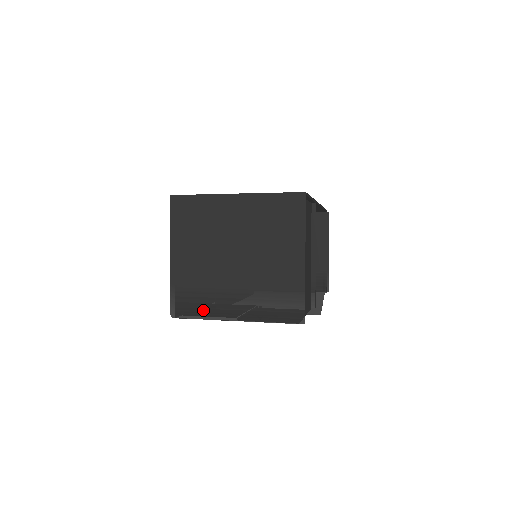
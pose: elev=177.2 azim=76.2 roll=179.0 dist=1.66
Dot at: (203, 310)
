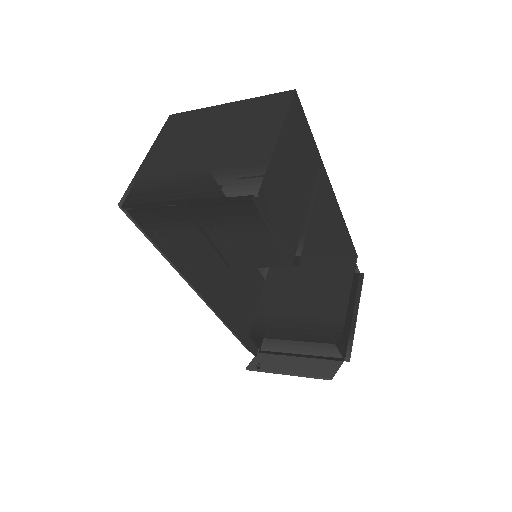
Dot at: (152, 196)
